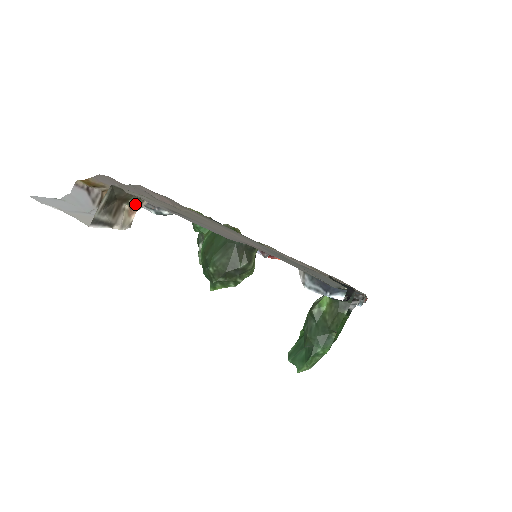
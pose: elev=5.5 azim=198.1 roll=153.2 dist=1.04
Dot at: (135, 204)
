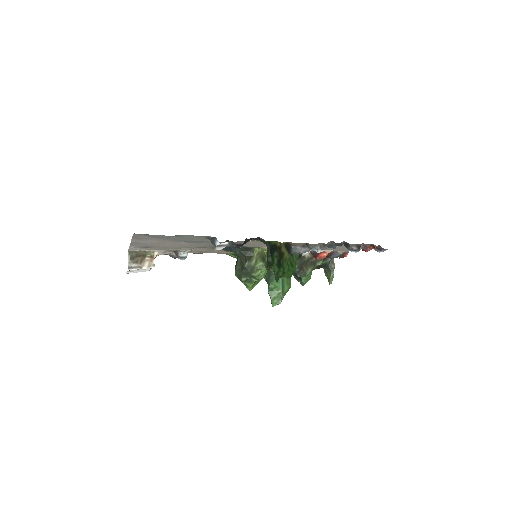
Dot at: (151, 256)
